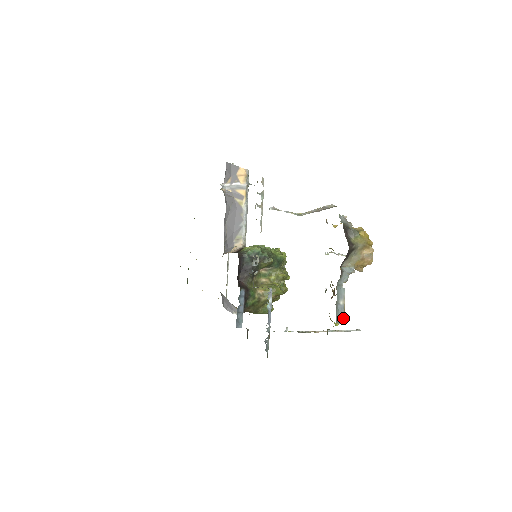
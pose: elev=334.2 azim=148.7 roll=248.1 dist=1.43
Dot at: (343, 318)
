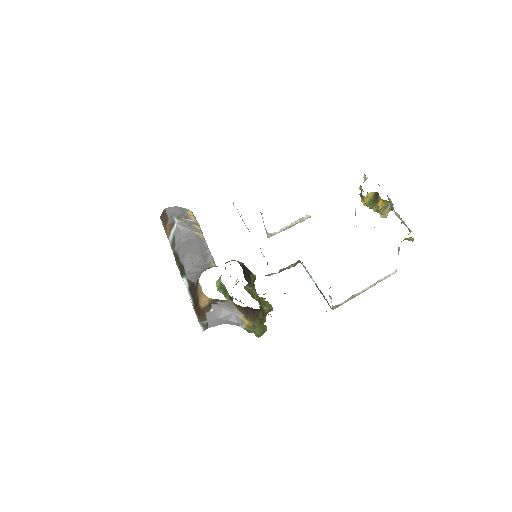
Dot at: occluded
